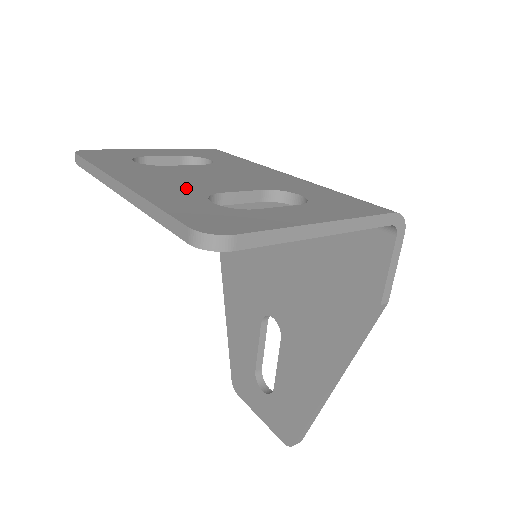
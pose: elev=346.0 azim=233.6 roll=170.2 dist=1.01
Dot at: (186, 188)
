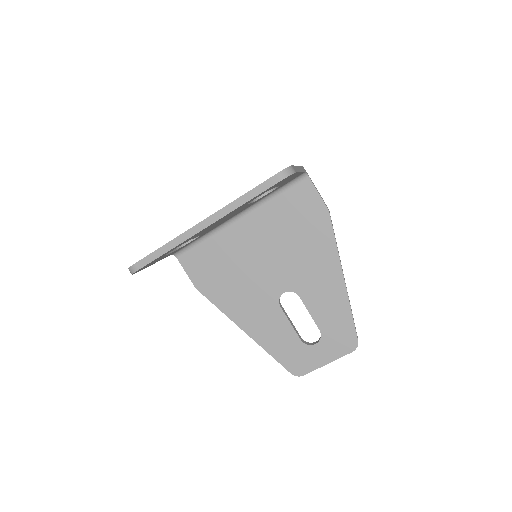
Dot at: occluded
